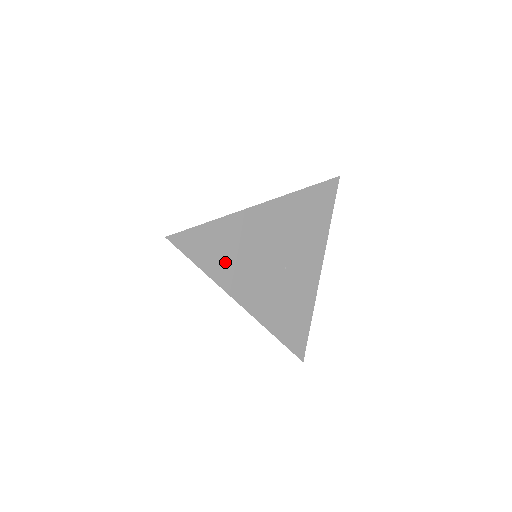
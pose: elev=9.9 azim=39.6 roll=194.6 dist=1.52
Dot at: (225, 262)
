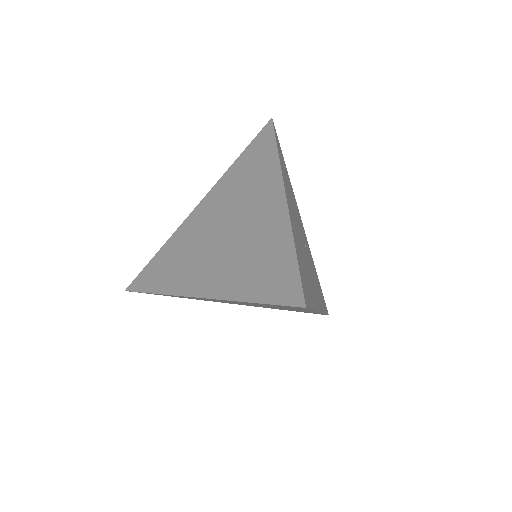
Dot at: (308, 283)
